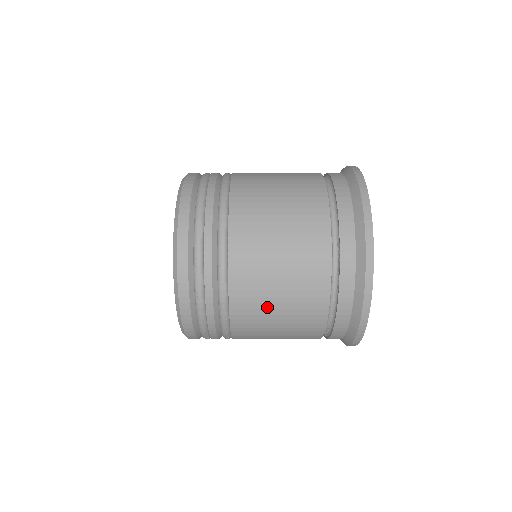
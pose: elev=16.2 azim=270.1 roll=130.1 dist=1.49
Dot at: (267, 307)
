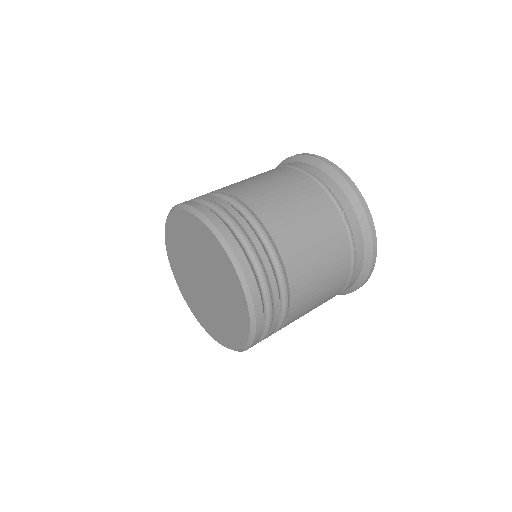
Dot at: (315, 283)
